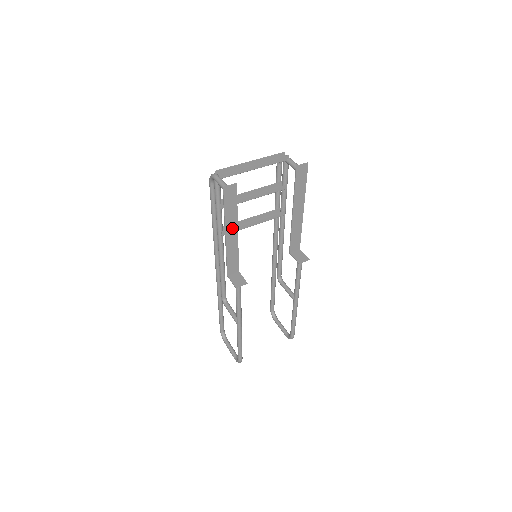
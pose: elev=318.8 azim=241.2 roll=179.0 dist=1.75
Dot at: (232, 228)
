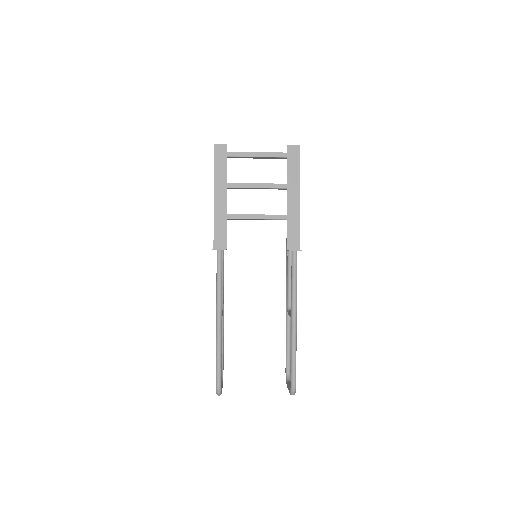
Dot at: (221, 191)
